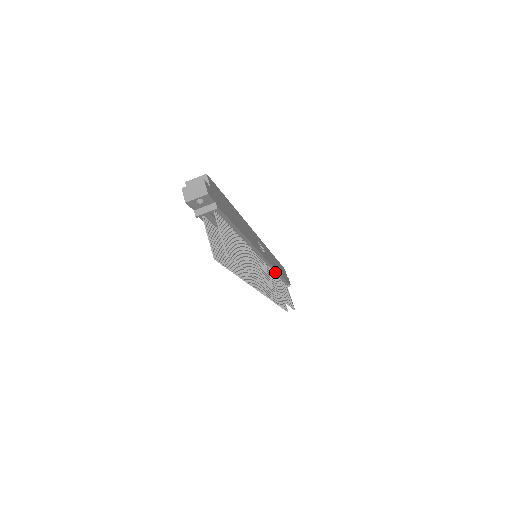
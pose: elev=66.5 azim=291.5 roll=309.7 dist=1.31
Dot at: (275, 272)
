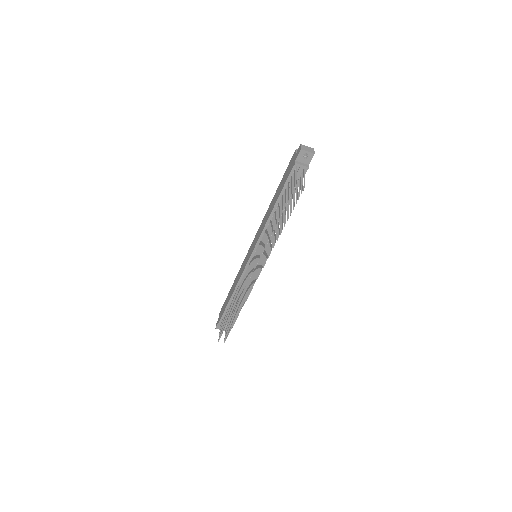
Dot at: occluded
